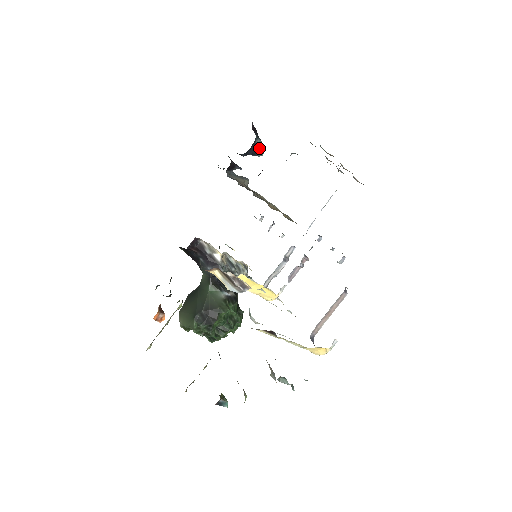
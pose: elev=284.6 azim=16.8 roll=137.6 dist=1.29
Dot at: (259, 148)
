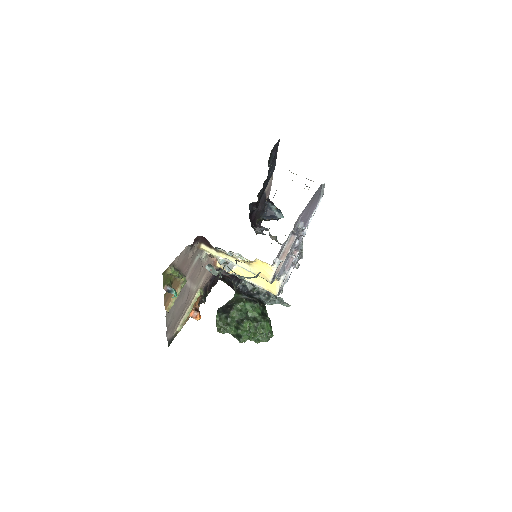
Dot at: (276, 211)
